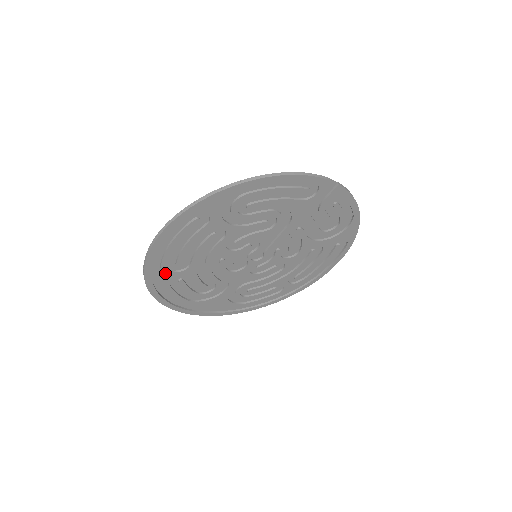
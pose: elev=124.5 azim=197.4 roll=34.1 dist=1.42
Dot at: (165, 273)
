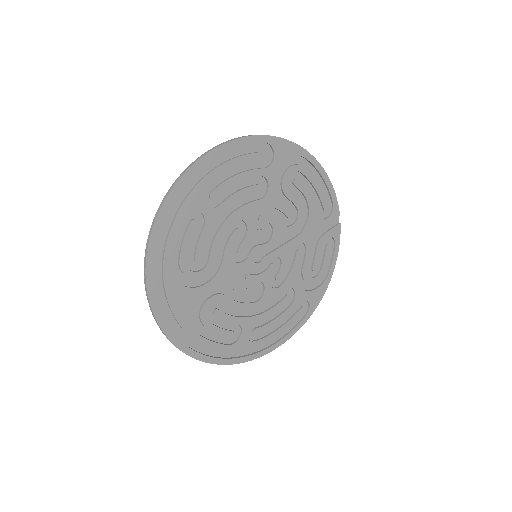
Dot at: (196, 194)
